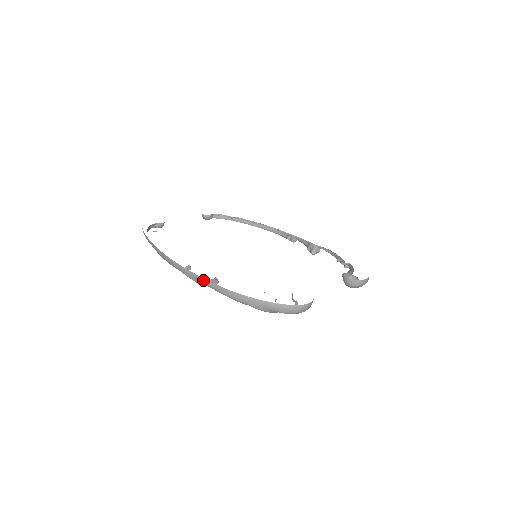
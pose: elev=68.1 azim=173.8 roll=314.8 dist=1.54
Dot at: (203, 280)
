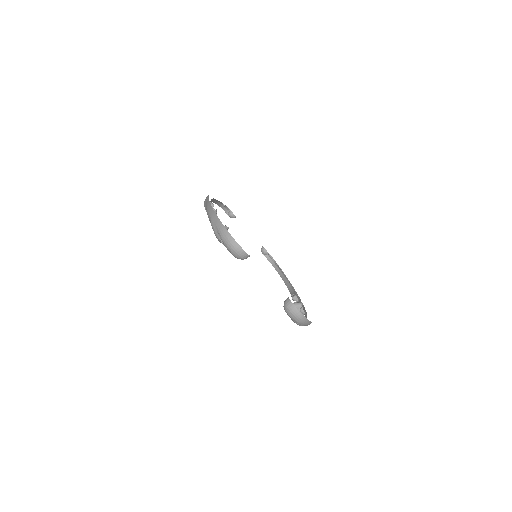
Dot at: (208, 201)
